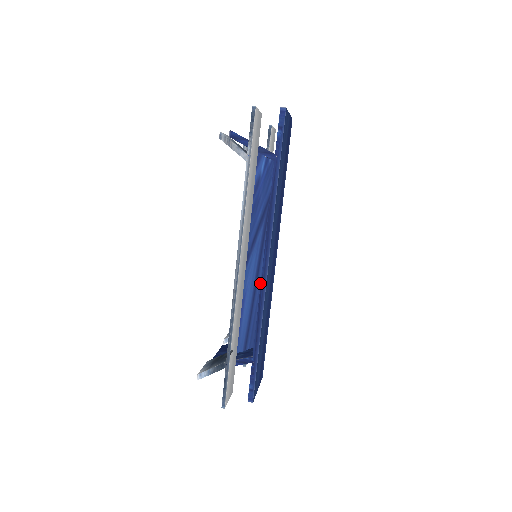
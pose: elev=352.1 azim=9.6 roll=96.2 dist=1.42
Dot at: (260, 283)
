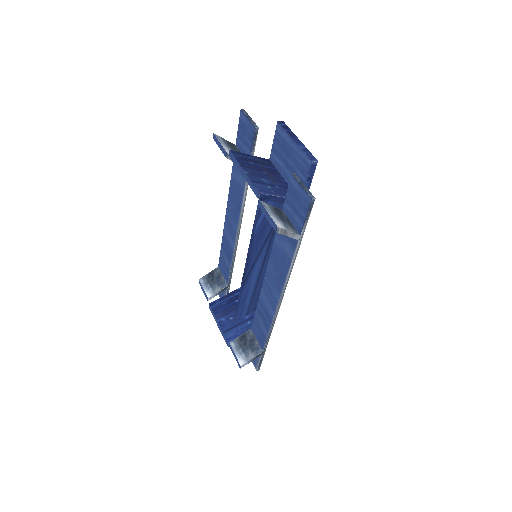
Dot at: (263, 275)
